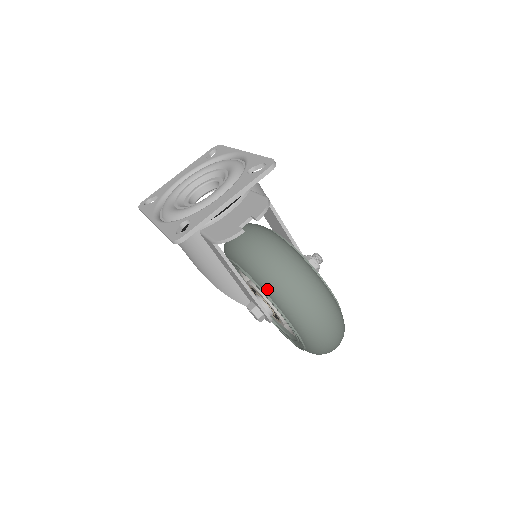
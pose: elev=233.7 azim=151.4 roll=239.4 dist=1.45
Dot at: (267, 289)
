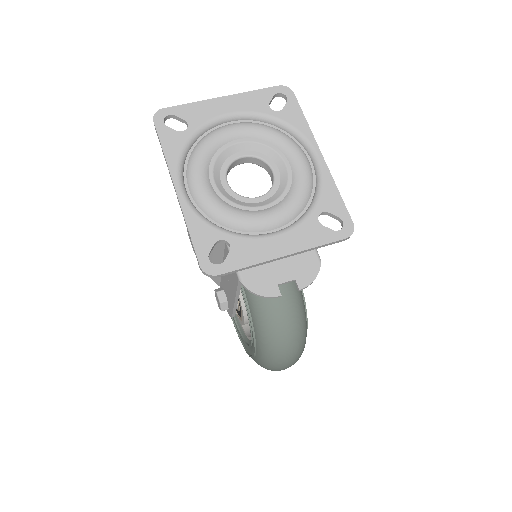
Dot at: (259, 331)
